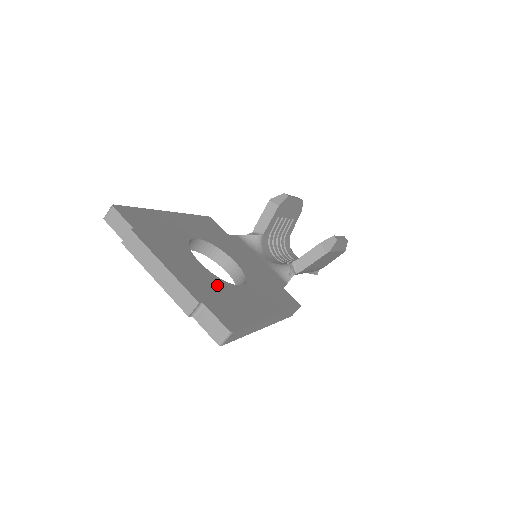
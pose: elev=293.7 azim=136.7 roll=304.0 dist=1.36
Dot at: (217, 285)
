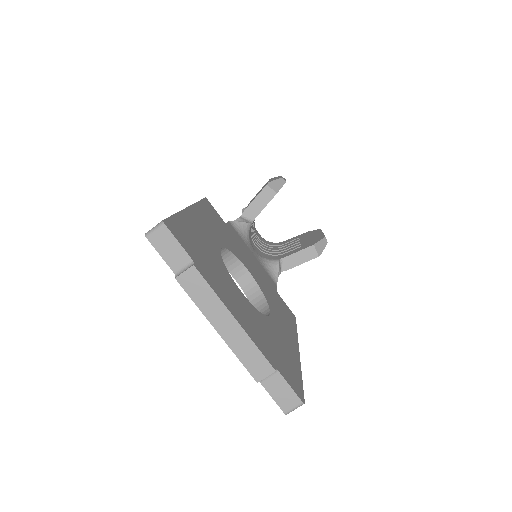
Dot at: (265, 326)
